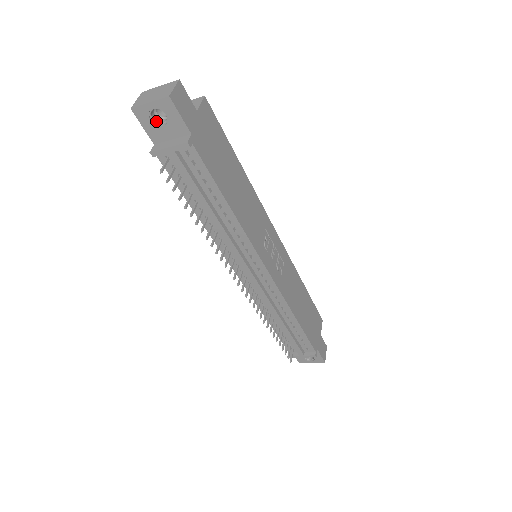
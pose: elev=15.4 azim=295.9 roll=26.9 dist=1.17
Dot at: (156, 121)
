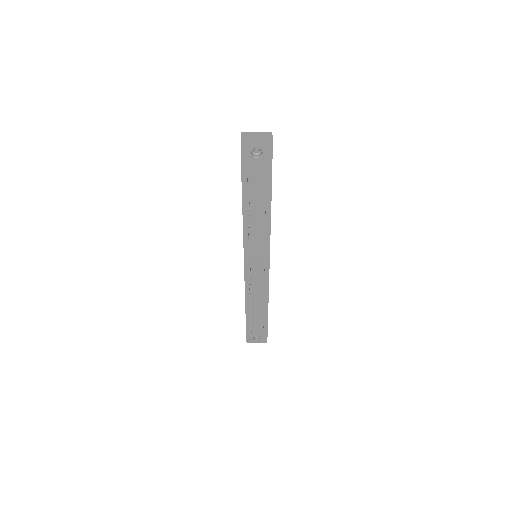
Dot at: (252, 155)
